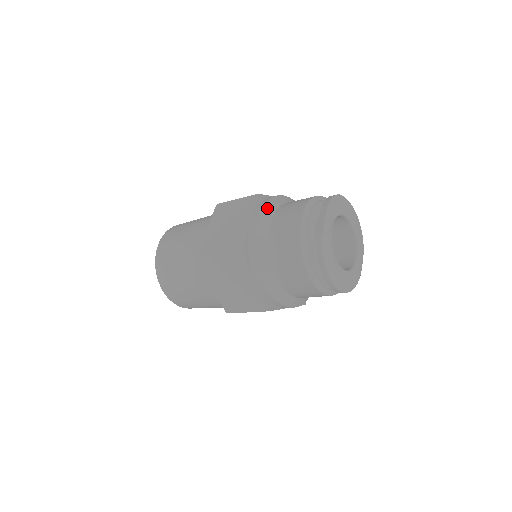
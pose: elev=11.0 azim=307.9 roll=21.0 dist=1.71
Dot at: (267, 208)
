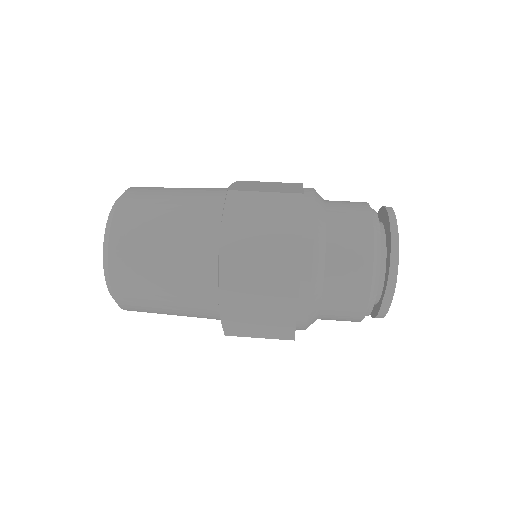
Dot at: (314, 295)
